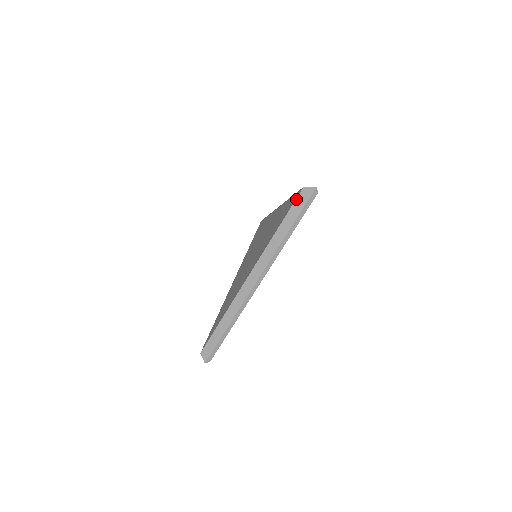
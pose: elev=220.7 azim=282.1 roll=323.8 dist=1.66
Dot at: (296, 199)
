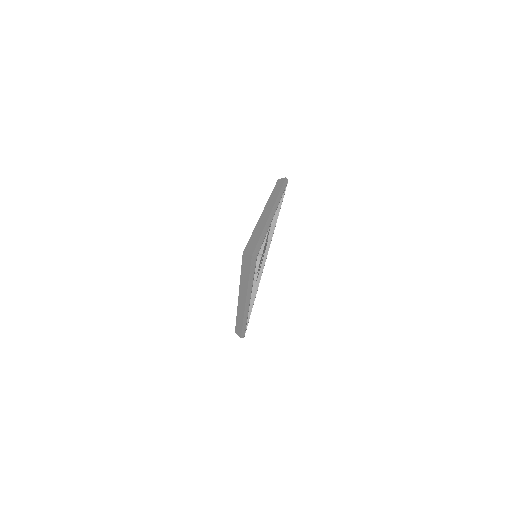
Dot at: (242, 260)
